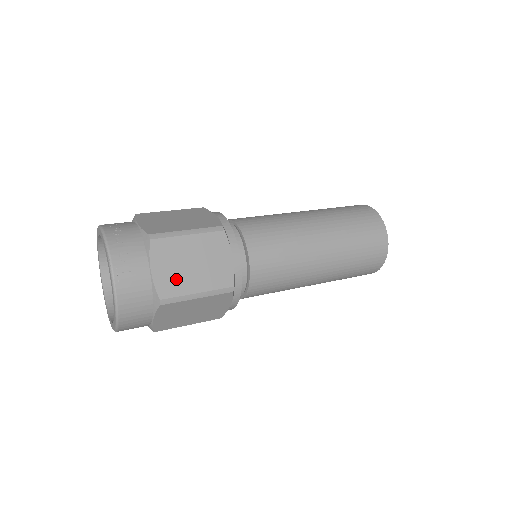
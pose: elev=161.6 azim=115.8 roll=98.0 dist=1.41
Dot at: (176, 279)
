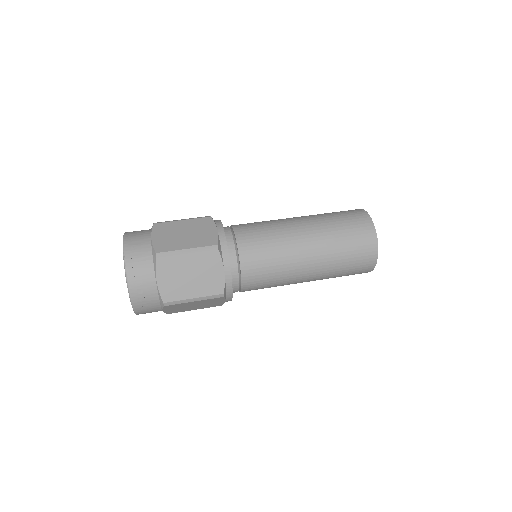
Dot at: (180, 310)
